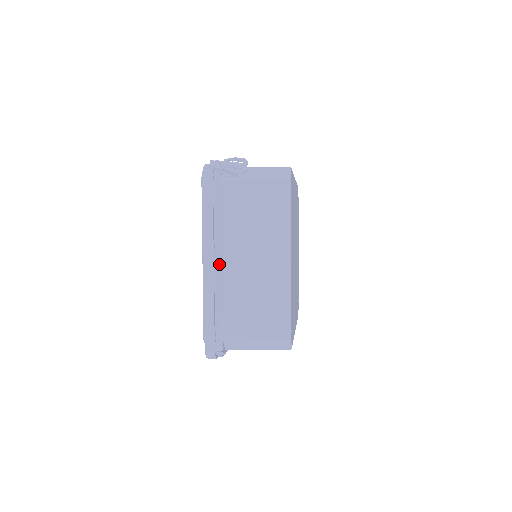
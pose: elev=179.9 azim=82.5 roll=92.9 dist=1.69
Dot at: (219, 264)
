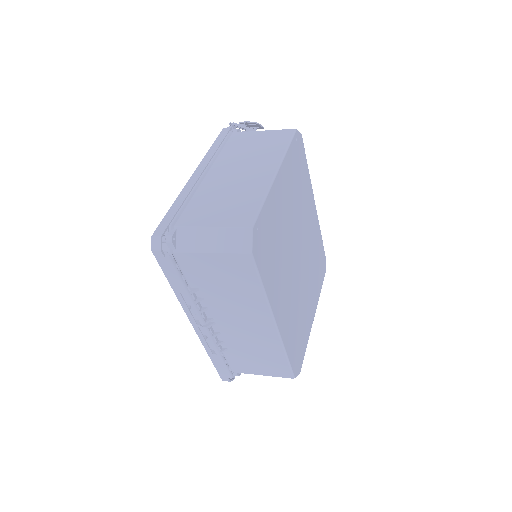
Dot at: (206, 176)
